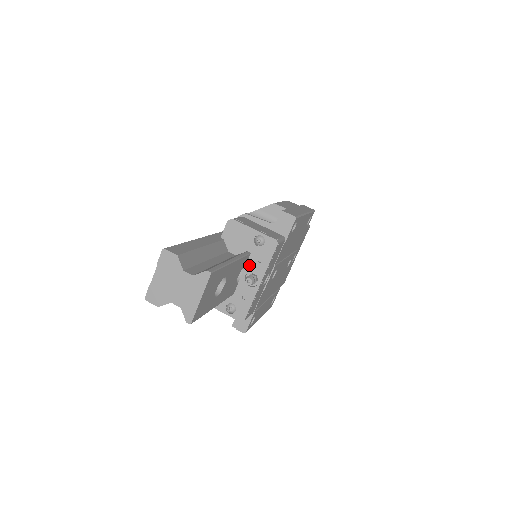
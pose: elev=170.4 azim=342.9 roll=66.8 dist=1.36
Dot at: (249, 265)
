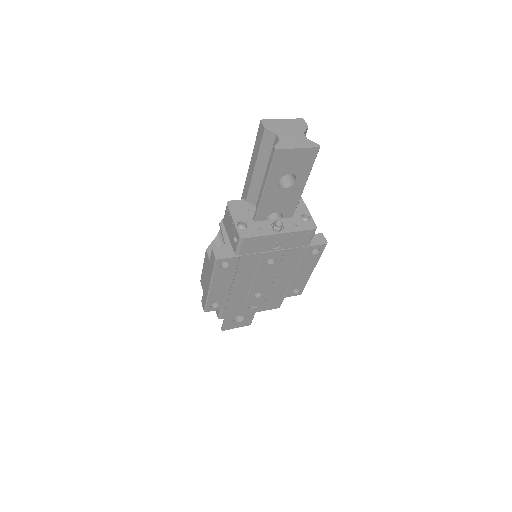
Dot at: (285, 220)
